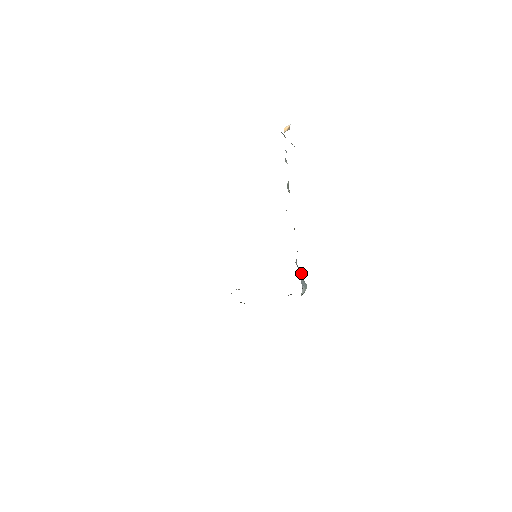
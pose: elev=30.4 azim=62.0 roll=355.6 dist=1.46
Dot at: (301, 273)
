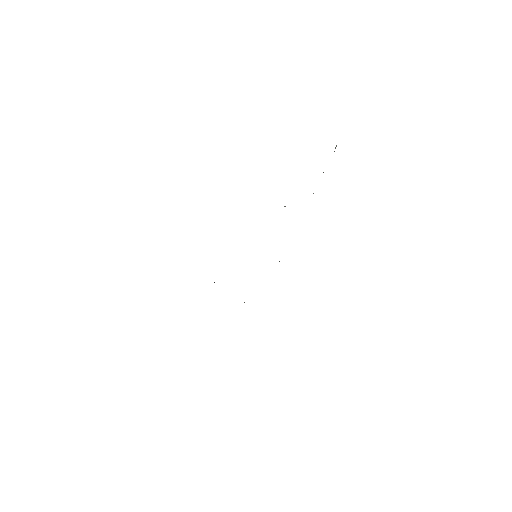
Dot at: occluded
